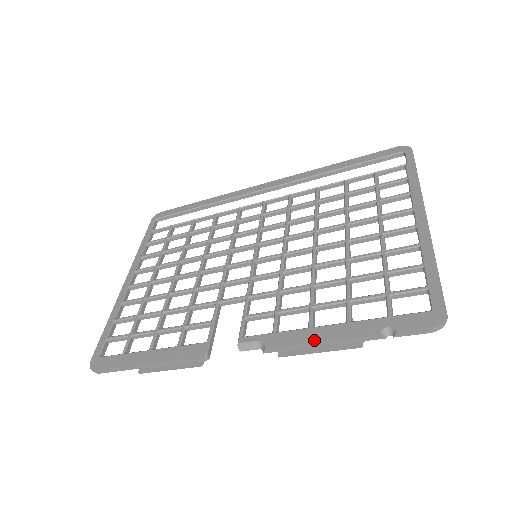
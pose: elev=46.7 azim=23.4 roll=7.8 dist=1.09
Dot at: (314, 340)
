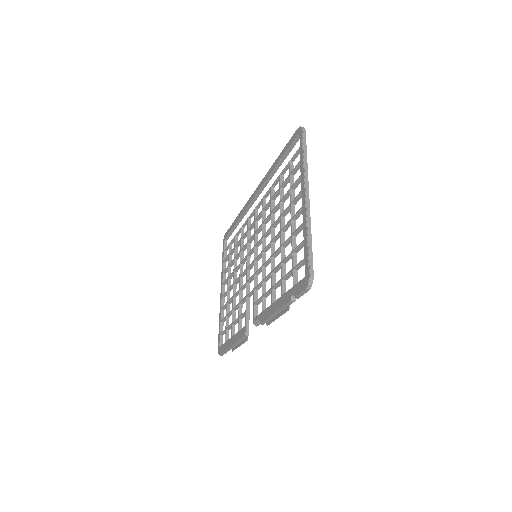
Dot at: (272, 312)
